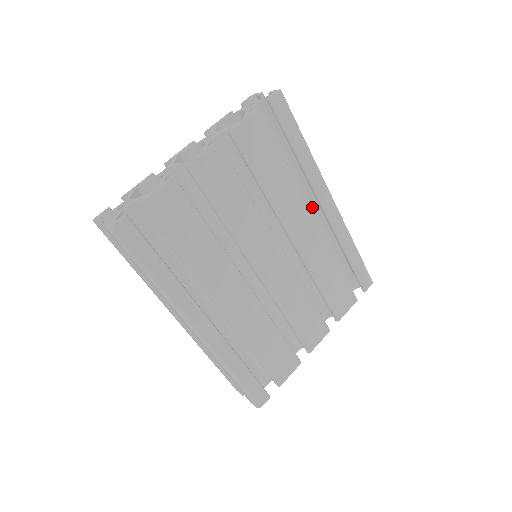
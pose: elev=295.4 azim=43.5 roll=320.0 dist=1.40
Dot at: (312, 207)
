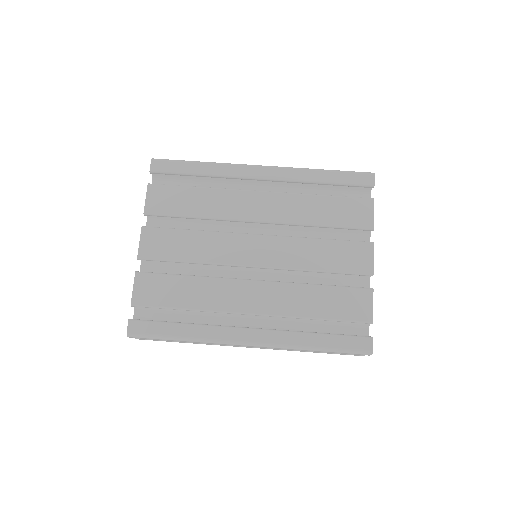
Dot at: (260, 186)
